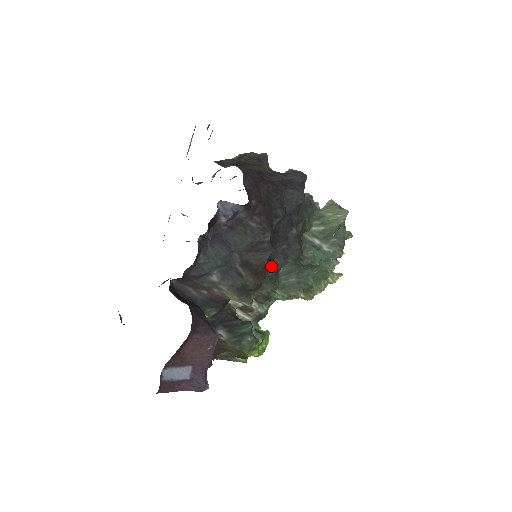
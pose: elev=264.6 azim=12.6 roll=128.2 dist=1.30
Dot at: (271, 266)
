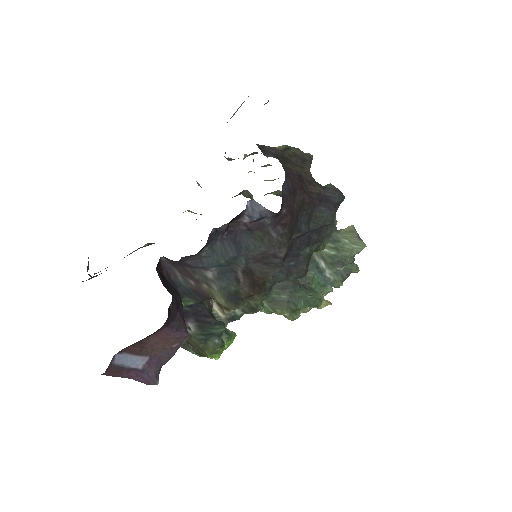
Dot at: occluded
